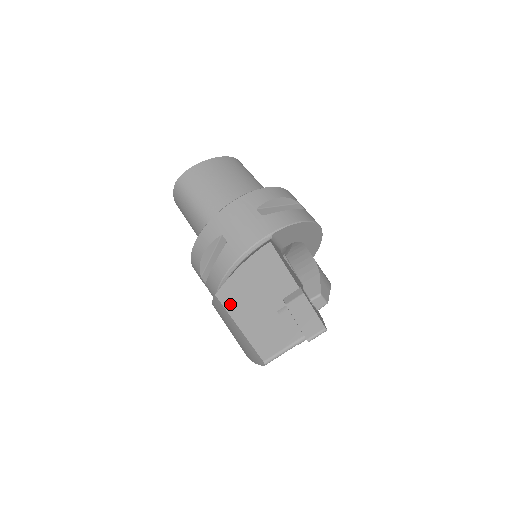
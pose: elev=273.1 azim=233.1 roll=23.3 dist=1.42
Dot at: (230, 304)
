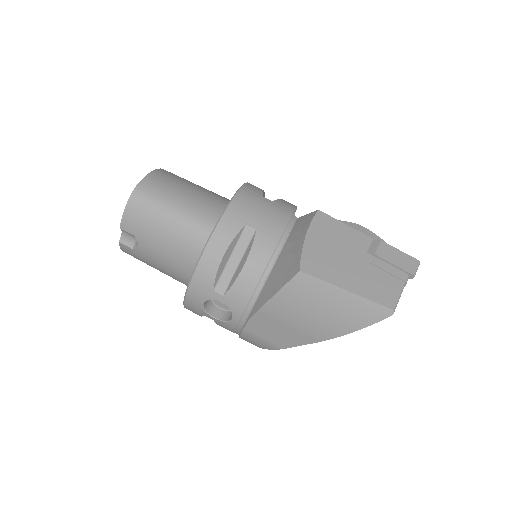
Dot at: (322, 273)
